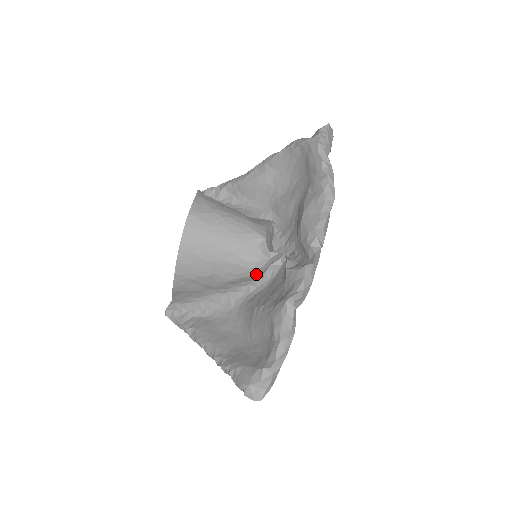
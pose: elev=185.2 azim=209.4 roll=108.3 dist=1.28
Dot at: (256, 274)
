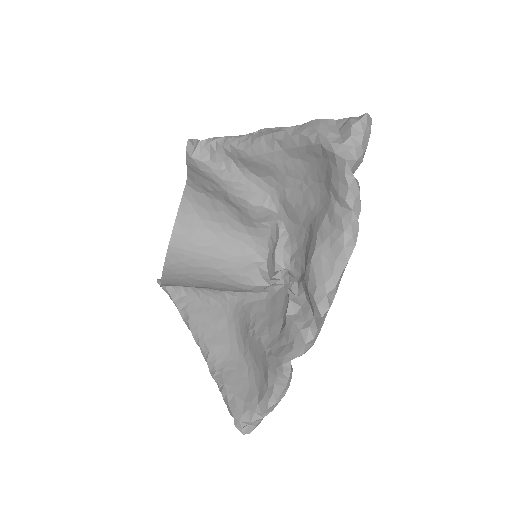
Dot at: occluded
